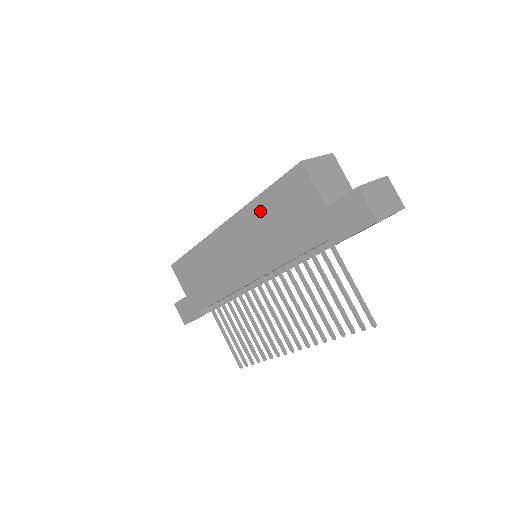
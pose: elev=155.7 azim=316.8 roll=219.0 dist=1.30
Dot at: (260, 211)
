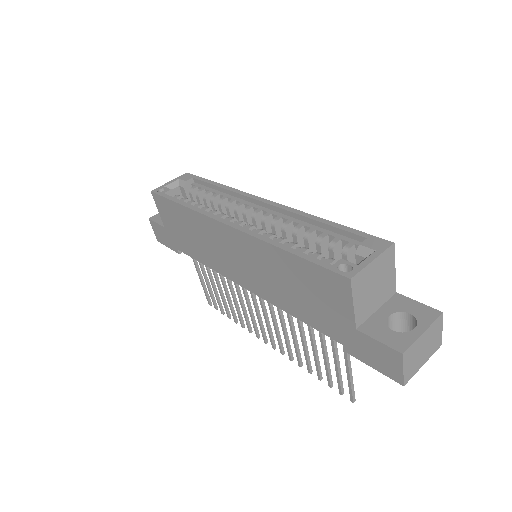
Dot at: (277, 260)
